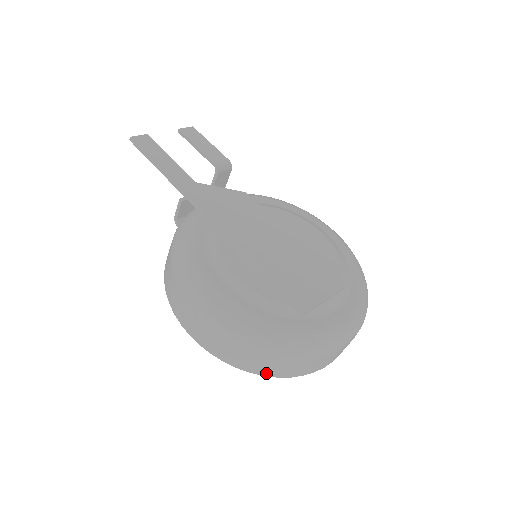
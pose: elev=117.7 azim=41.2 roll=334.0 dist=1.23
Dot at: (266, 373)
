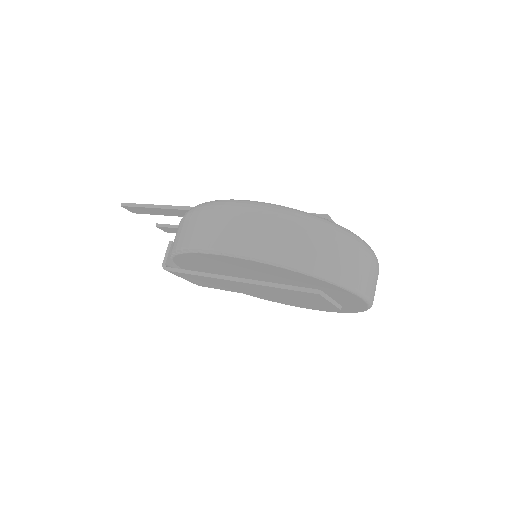
Dot at: (313, 266)
